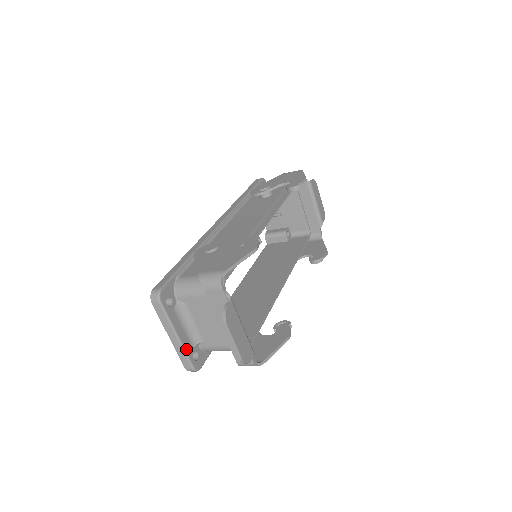
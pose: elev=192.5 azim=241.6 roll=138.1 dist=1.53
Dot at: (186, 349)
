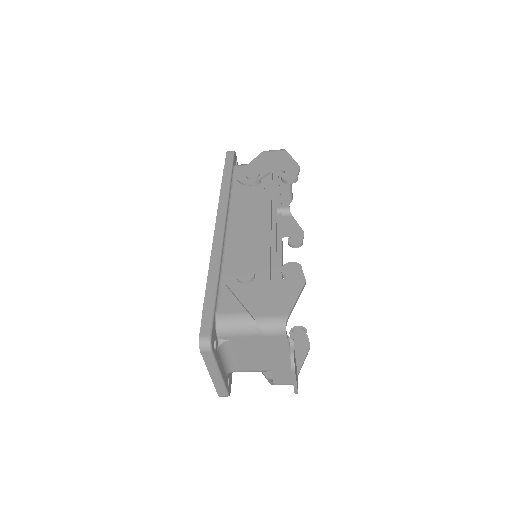
Dot at: (225, 381)
